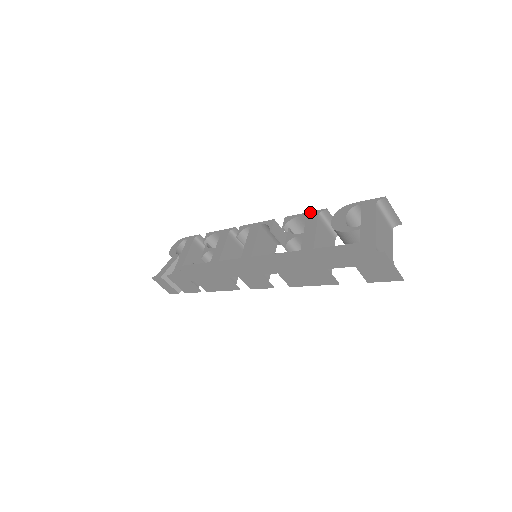
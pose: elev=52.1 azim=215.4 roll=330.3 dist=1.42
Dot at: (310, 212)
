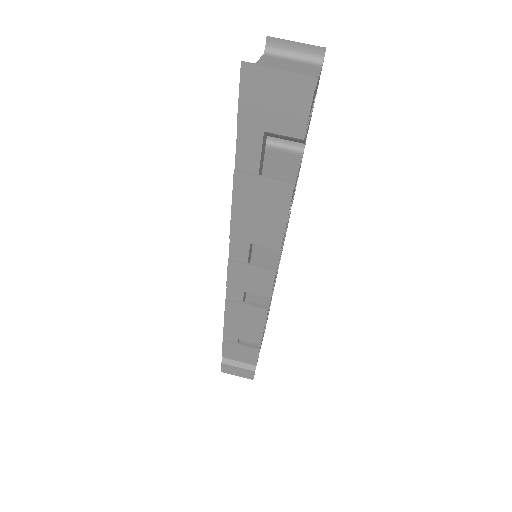
Dot at: occluded
